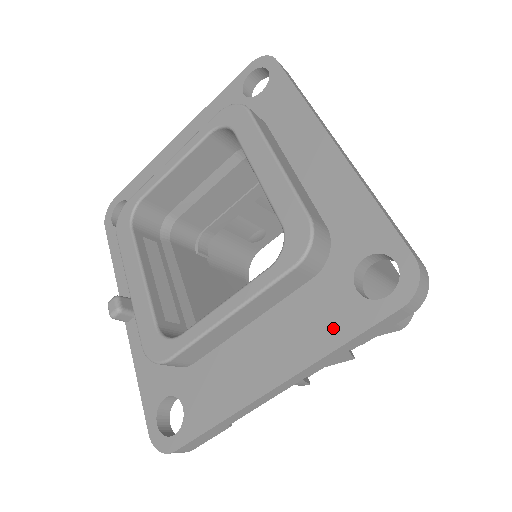
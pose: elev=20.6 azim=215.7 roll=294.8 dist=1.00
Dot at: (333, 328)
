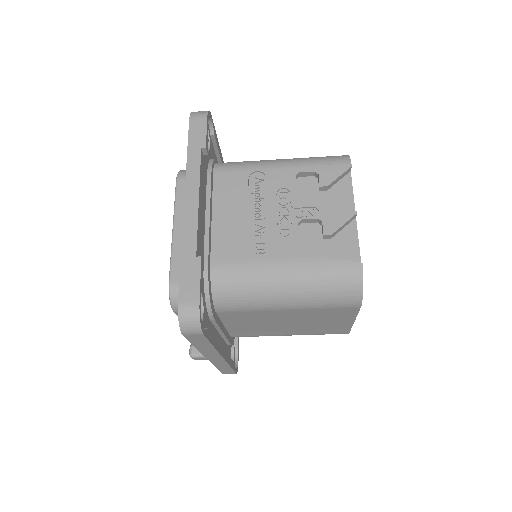
Dot at: occluded
